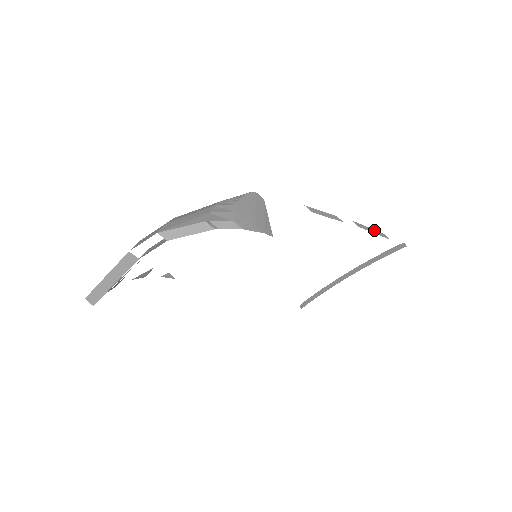
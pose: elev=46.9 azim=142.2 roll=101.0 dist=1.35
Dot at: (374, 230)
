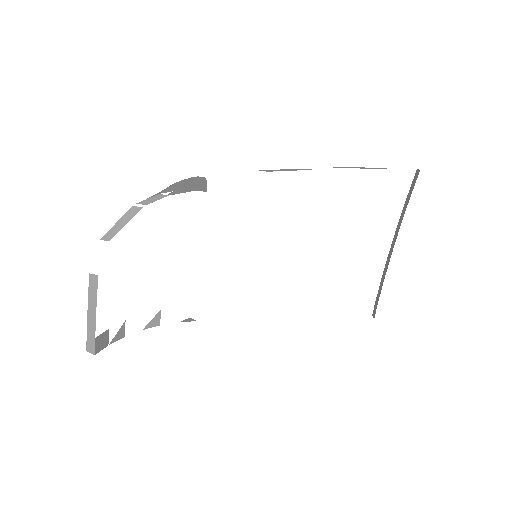
Dot at: (363, 168)
